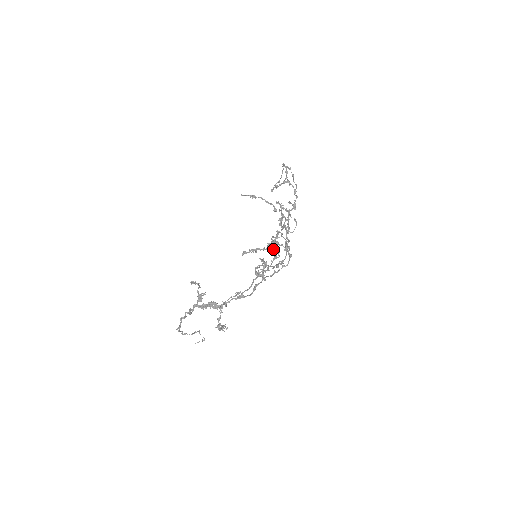
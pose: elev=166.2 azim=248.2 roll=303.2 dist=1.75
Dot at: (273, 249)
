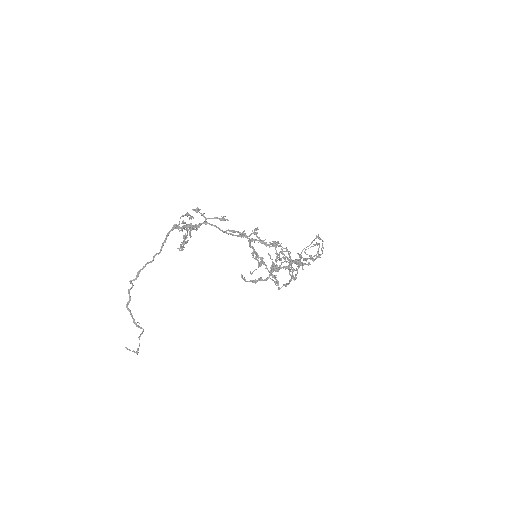
Dot at: (276, 258)
